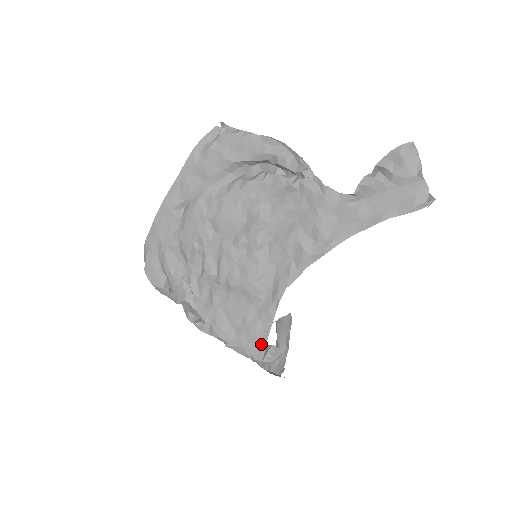
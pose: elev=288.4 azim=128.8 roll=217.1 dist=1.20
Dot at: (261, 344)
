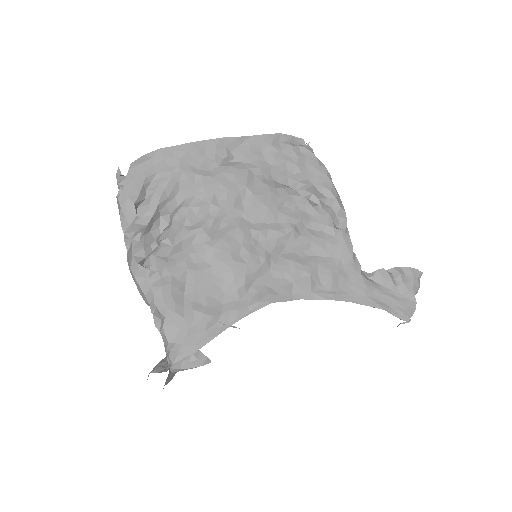
Dot at: (202, 338)
